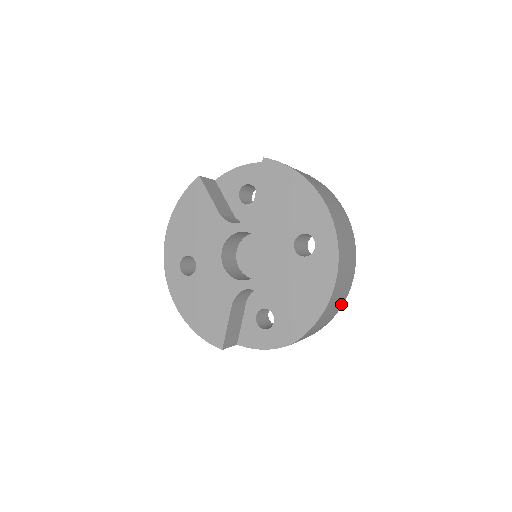
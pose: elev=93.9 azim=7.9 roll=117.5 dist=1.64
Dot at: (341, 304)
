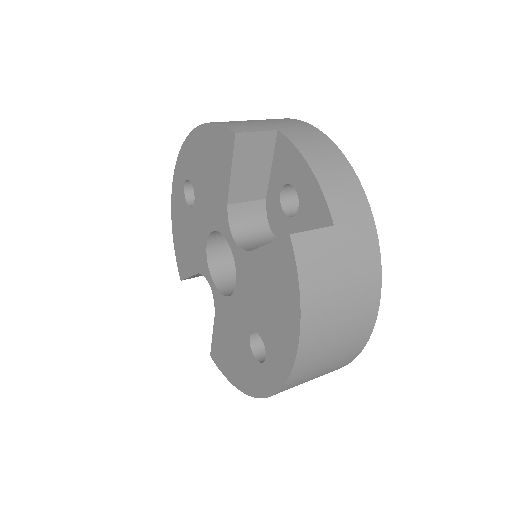
Dot at: occluded
